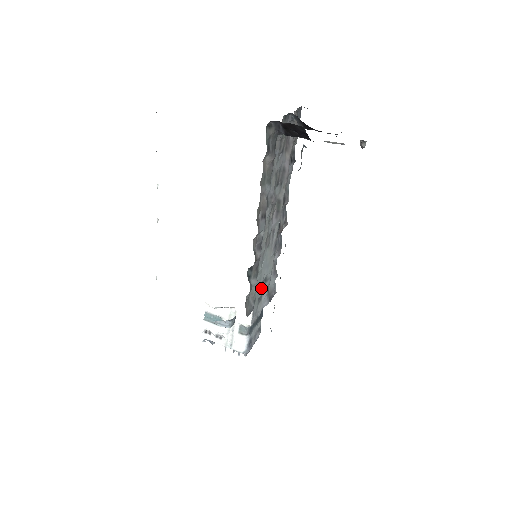
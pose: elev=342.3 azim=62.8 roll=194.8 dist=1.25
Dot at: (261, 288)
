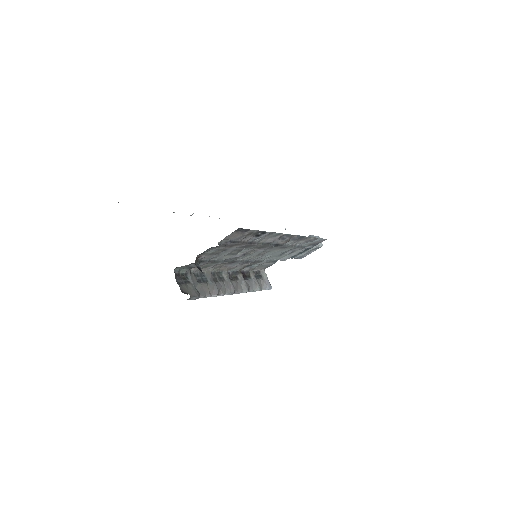
Dot at: (286, 252)
